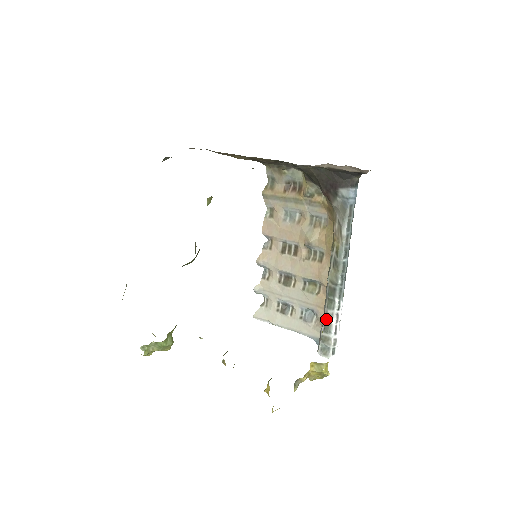
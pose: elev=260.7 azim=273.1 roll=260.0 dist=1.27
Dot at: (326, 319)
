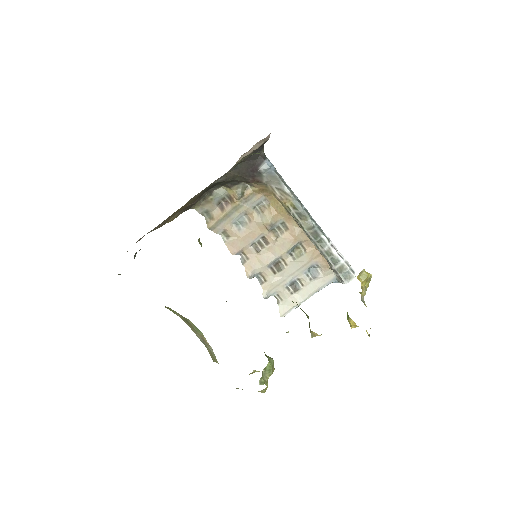
Dot at: (329, 256)
